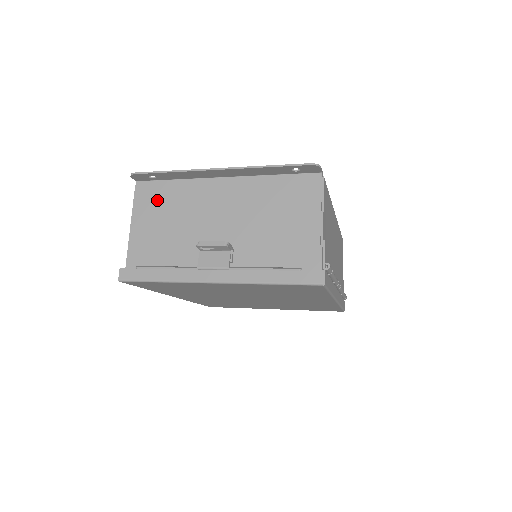
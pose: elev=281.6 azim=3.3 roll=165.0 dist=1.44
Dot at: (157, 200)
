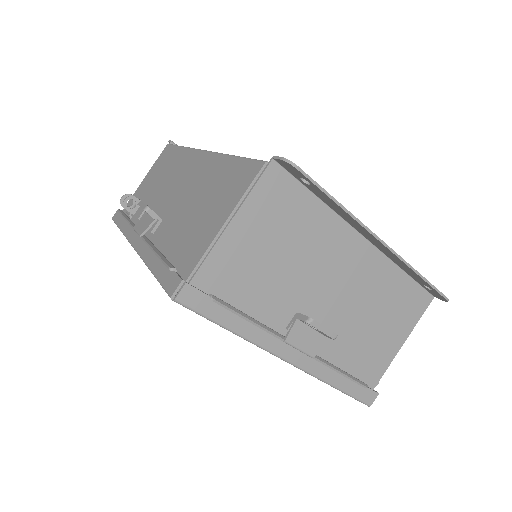
Dot at: (283, 210)
